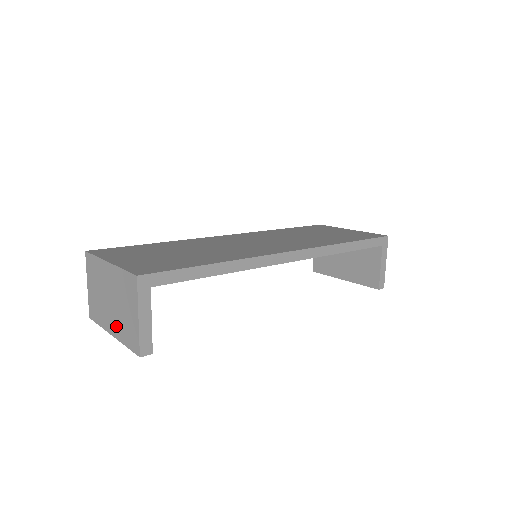
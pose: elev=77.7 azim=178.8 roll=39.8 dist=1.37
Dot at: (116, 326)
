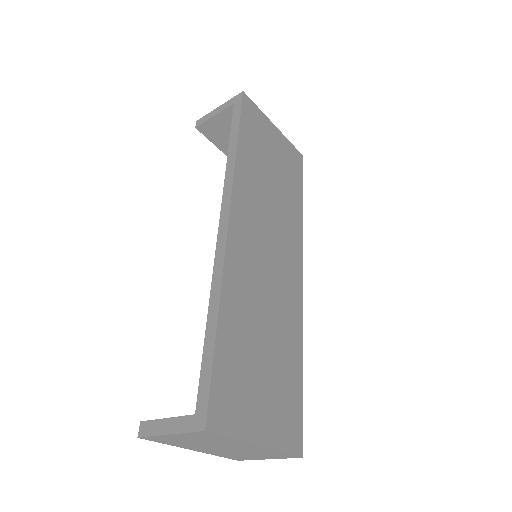
Dot at: (214, 452)
